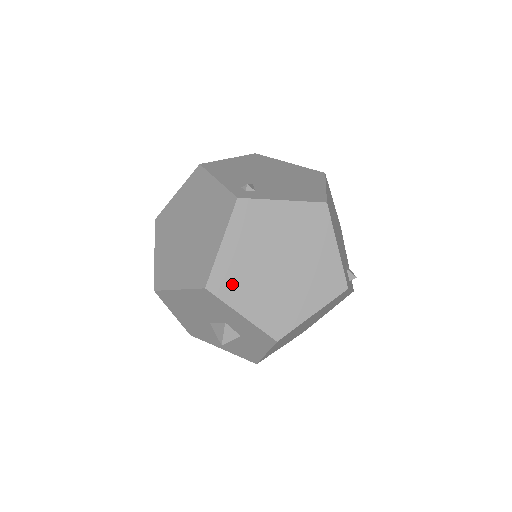
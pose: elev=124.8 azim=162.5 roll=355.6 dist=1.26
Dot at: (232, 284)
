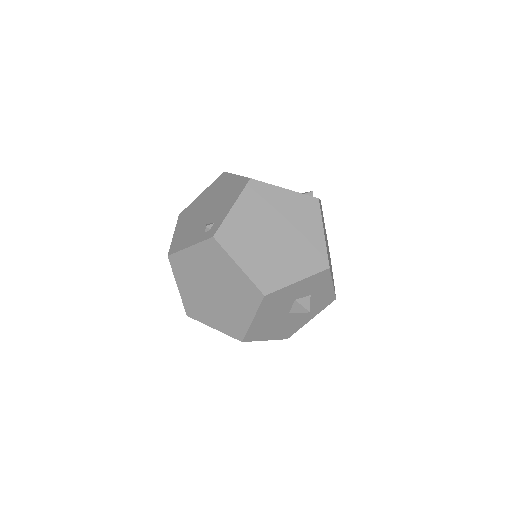
Dot at: (272, 276)
